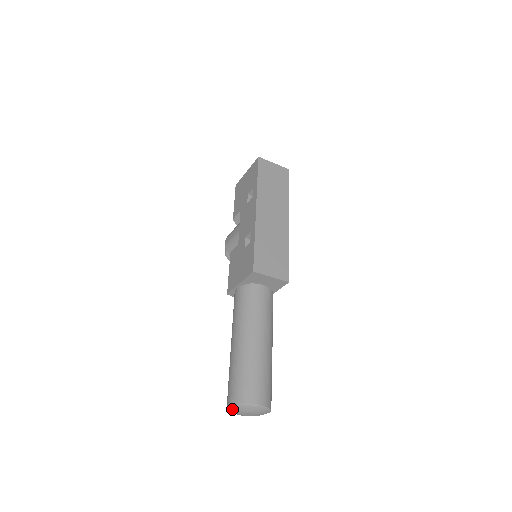
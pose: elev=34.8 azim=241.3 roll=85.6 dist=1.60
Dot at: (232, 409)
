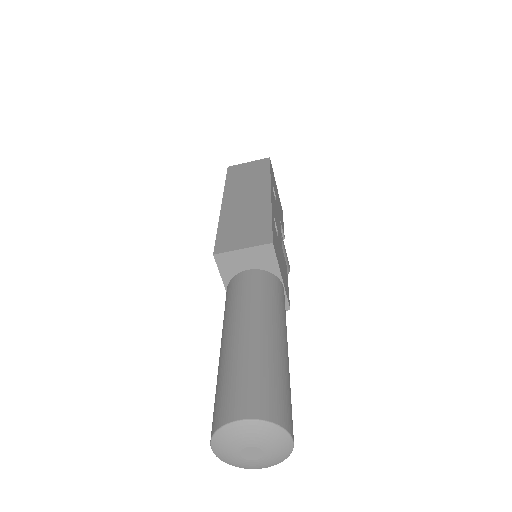
Dot at: (218, 453)
